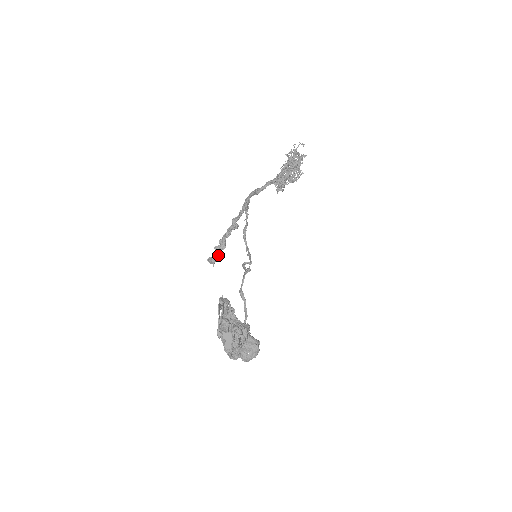
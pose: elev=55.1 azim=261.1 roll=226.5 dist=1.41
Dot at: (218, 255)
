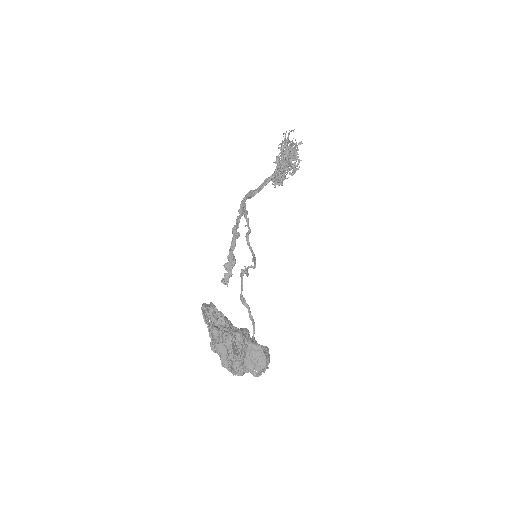
Dot at: (229, 273)
